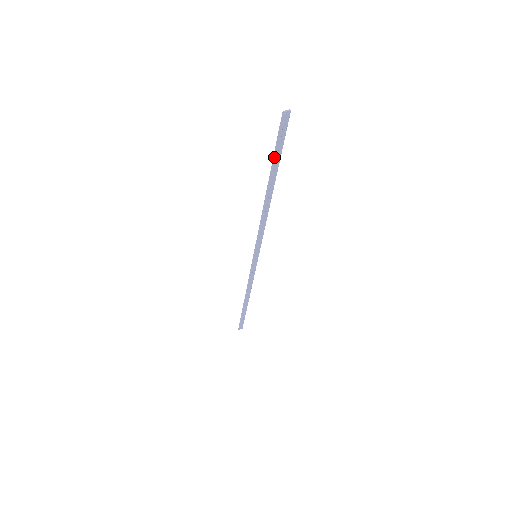
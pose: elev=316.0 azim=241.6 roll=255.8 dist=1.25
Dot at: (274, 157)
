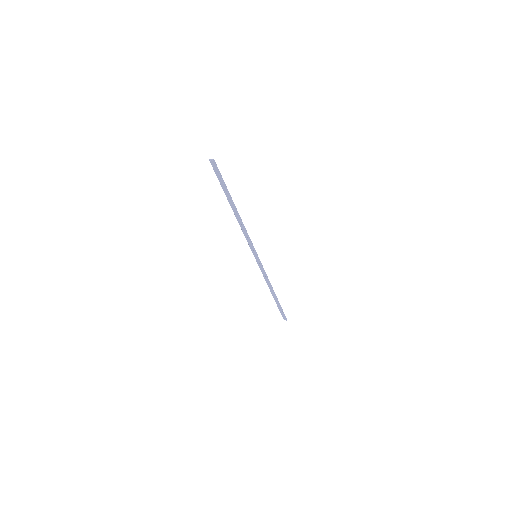
Dot at: (221, 186)
